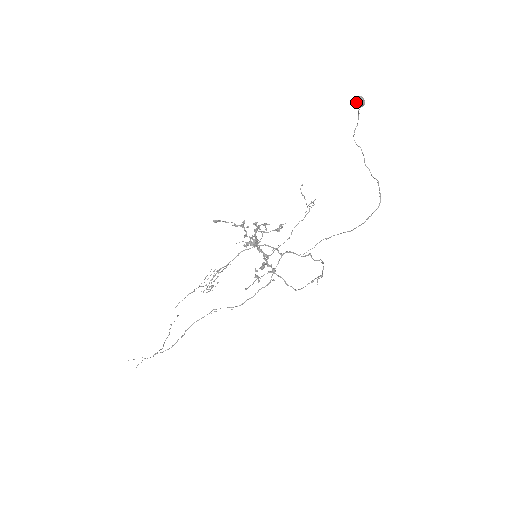
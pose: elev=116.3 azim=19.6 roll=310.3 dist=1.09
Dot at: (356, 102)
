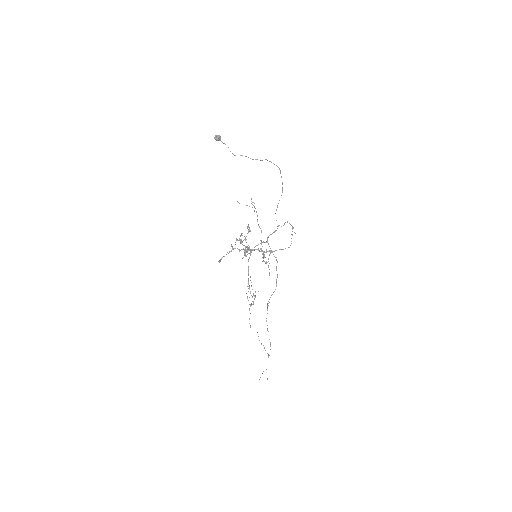
Dot at: (216, 140)
